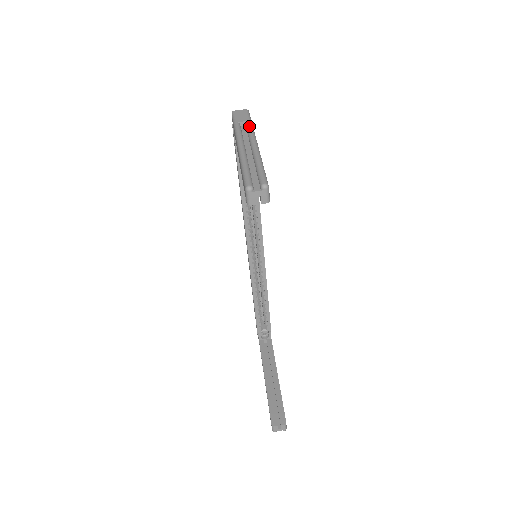
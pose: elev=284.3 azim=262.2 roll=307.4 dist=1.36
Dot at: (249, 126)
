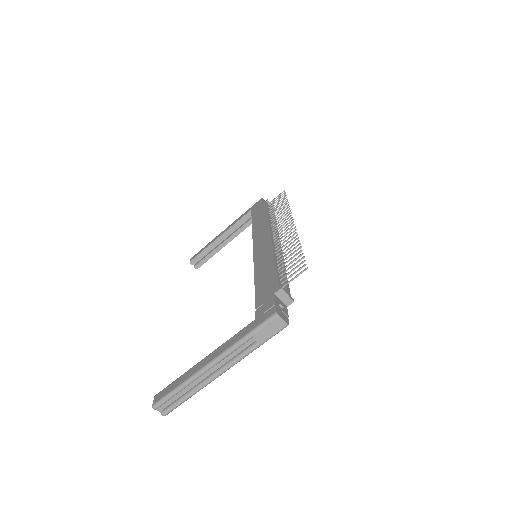
Dot at: (248, 352)
